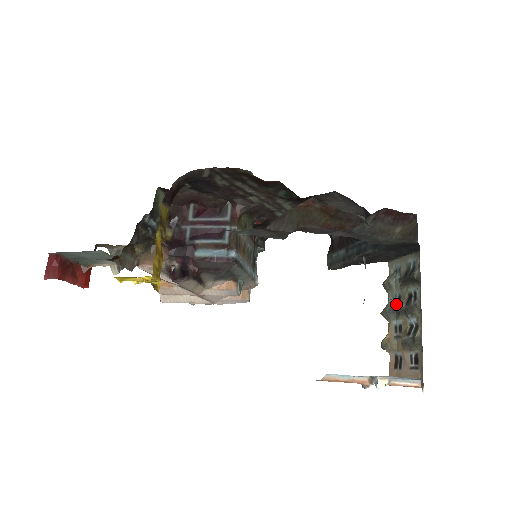
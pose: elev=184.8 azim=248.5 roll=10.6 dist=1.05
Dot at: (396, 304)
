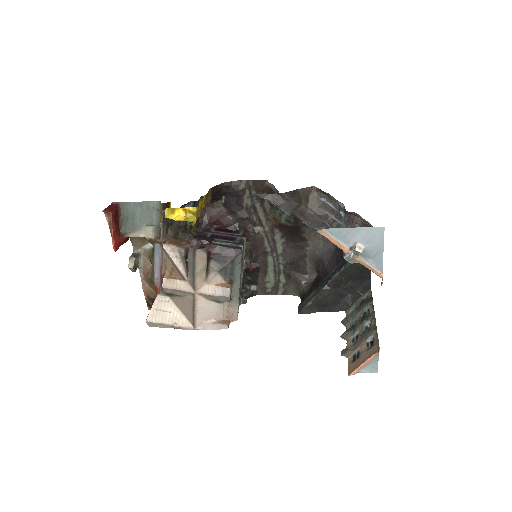
Dot at: (353, 326)
